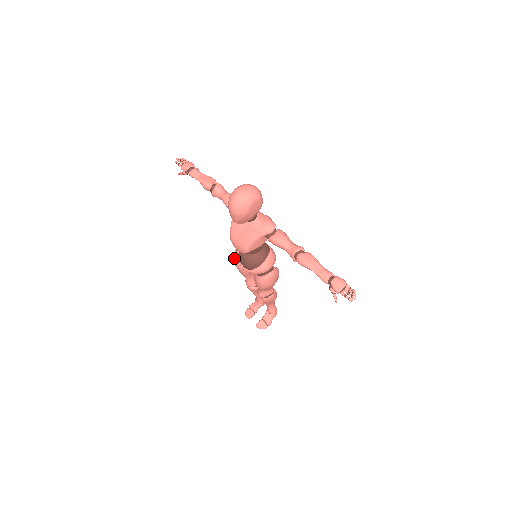
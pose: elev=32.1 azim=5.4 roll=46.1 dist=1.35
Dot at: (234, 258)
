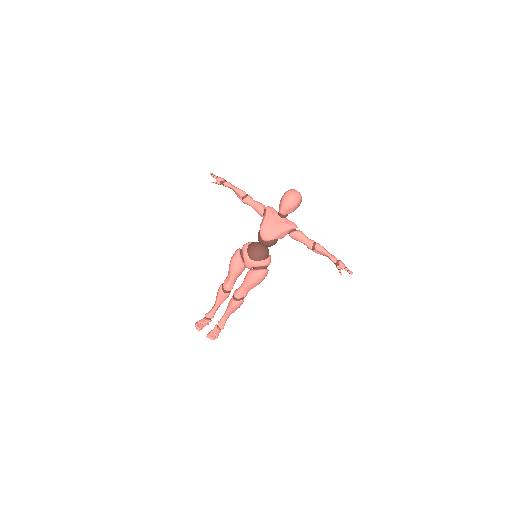
Dot at: (236, 255)
